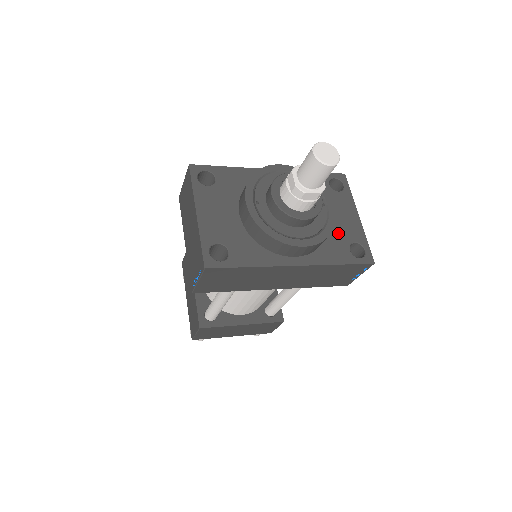
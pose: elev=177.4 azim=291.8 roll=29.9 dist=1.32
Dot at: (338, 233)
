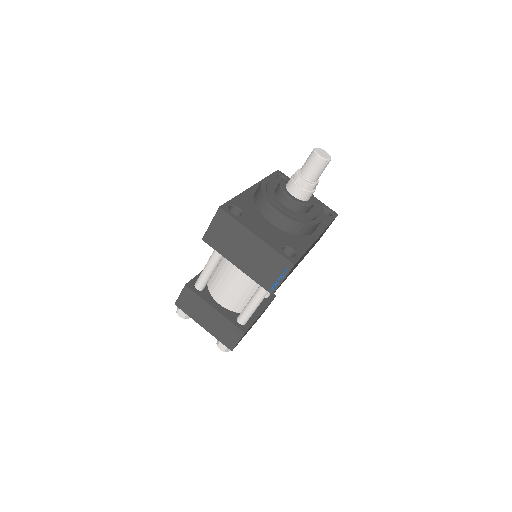
Dot at: occluded
